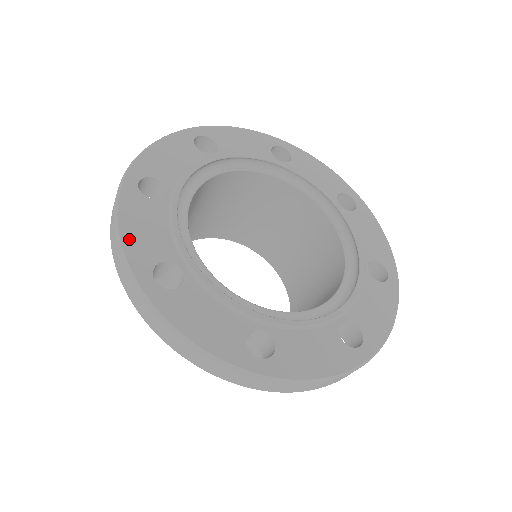
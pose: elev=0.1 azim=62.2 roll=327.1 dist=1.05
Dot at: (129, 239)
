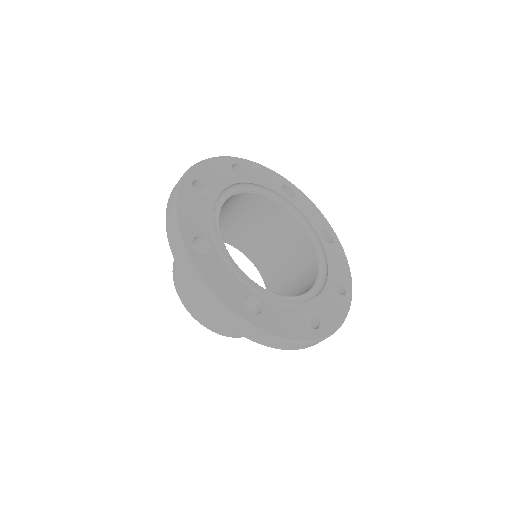
Dot at: (182, 215)
